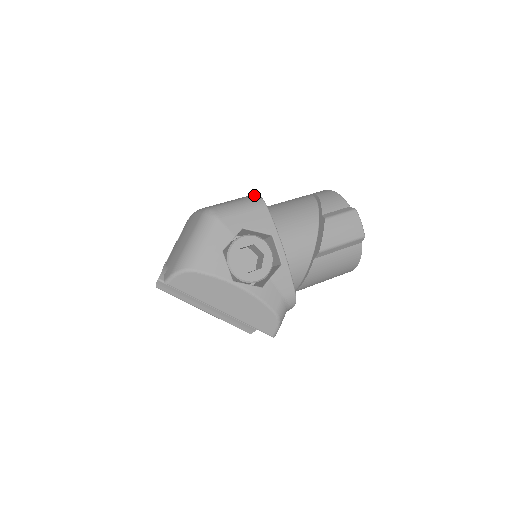
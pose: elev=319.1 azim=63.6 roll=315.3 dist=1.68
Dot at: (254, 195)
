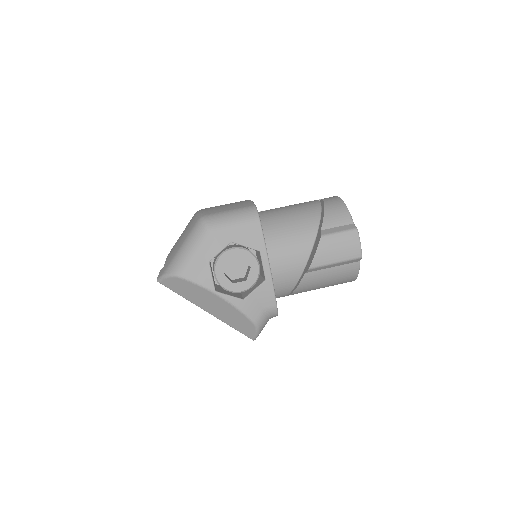
Dot at: (252, 206)
